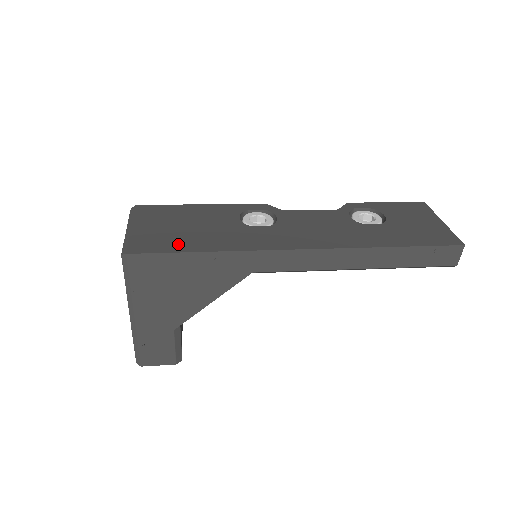
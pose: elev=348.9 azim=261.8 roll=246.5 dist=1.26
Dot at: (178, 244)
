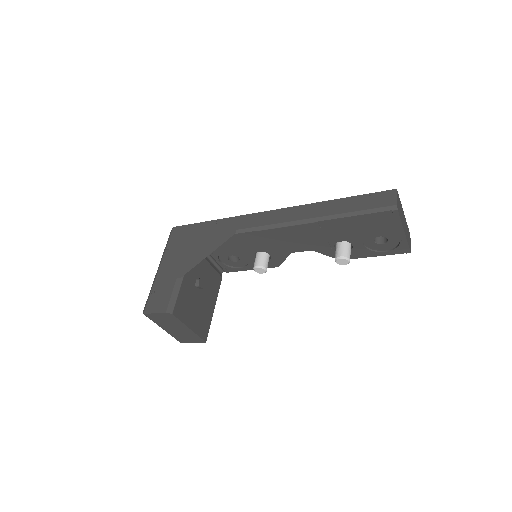
Dot at: occluded
